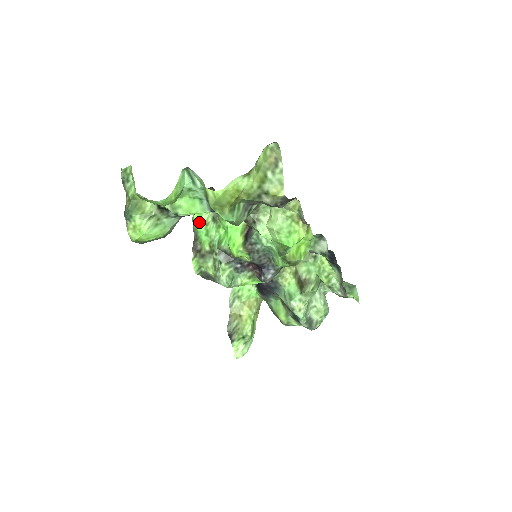
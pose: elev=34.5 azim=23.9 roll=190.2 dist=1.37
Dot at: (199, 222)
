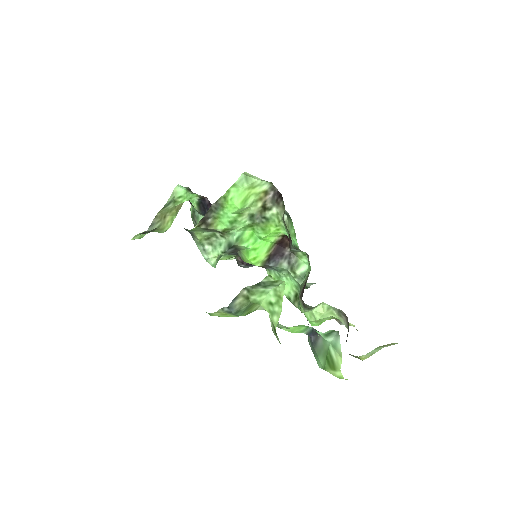
Dot at: (235, 211)
